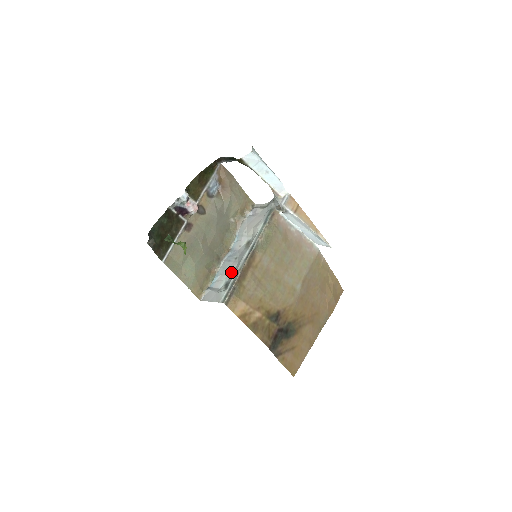
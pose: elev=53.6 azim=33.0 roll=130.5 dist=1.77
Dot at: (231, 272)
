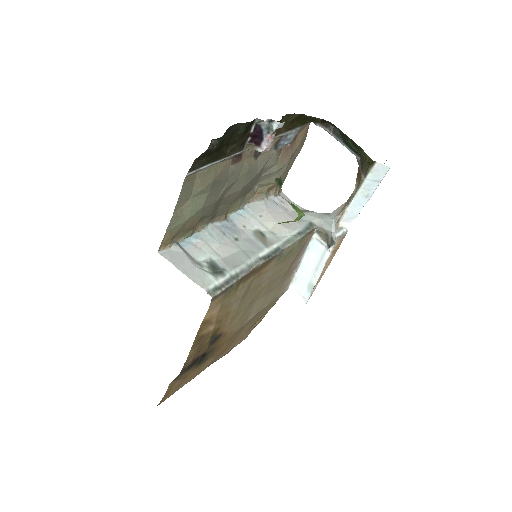
Dot at: (225, 253)
